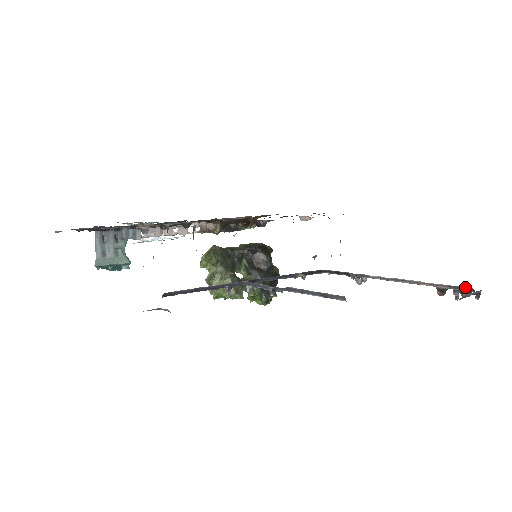
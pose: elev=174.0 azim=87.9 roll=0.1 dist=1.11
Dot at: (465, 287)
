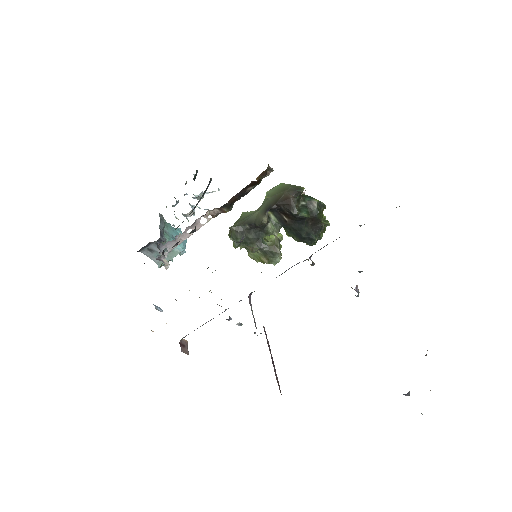
Dot at: occluded
